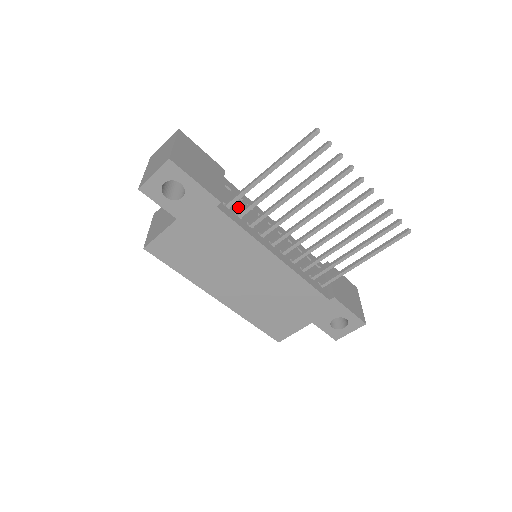
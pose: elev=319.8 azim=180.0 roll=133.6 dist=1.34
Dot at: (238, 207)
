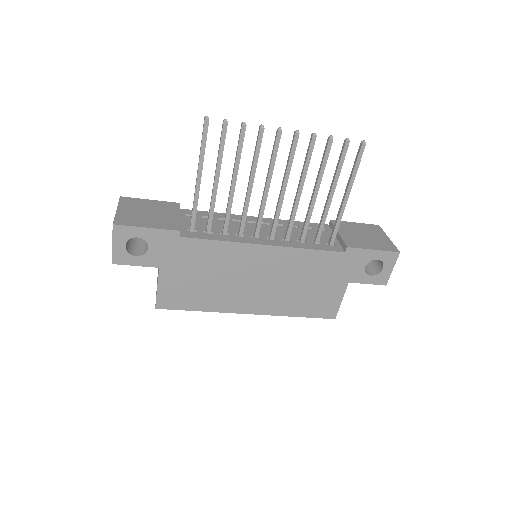
Dot at: (206, 225)
